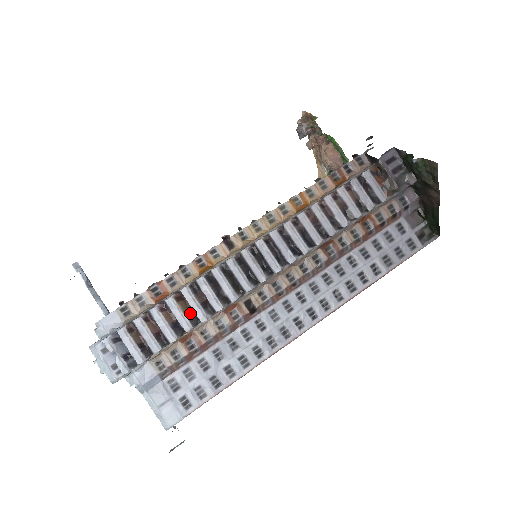
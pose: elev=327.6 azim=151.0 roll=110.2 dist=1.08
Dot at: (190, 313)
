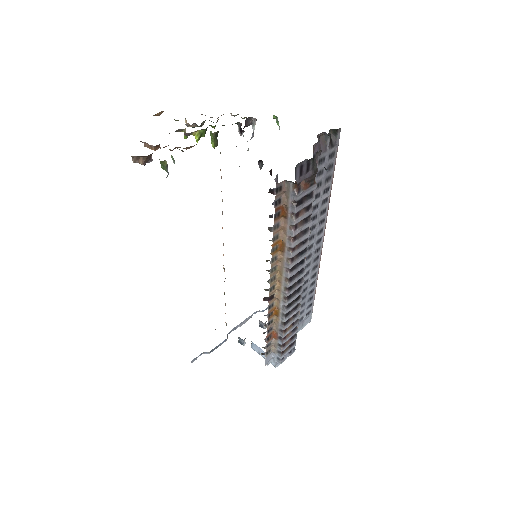
Dot at: (292, 323)
